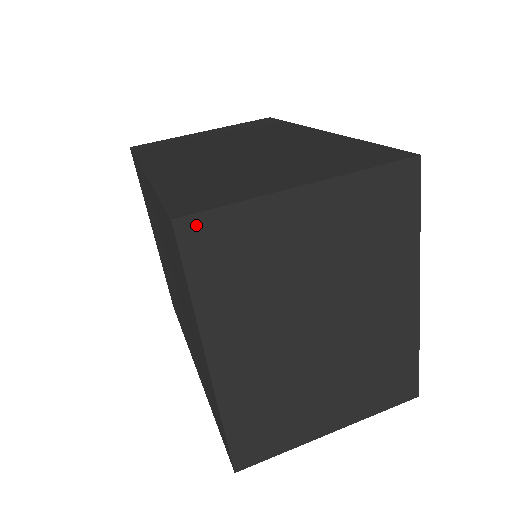
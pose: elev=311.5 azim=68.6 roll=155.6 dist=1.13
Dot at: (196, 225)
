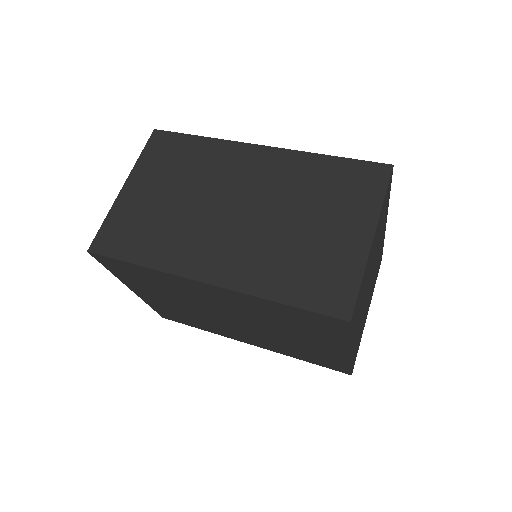
Dot at: (354, 311)
